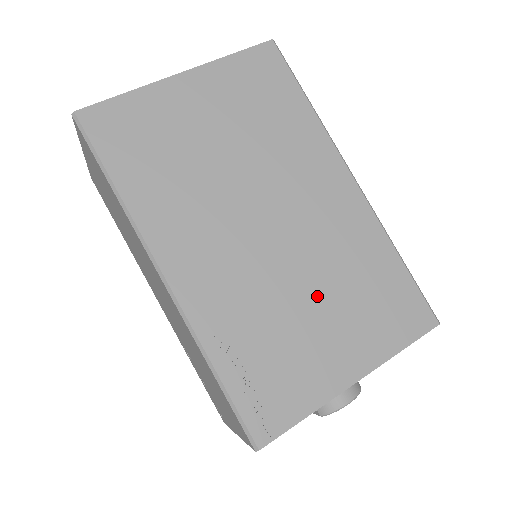
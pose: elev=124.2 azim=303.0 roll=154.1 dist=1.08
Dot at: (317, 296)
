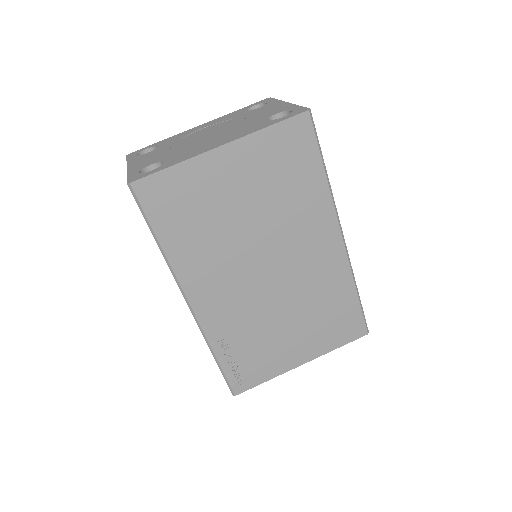
Dot at: (291, 317)
